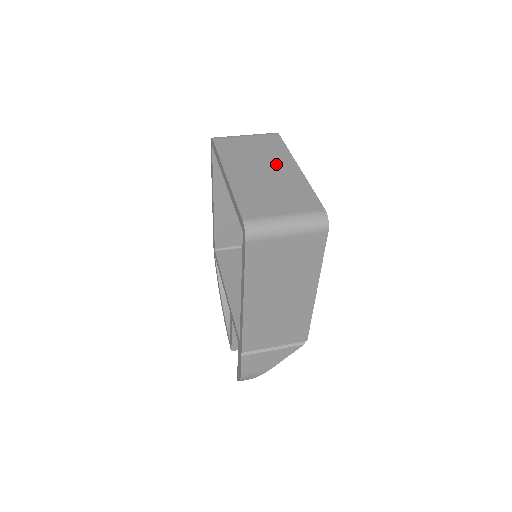
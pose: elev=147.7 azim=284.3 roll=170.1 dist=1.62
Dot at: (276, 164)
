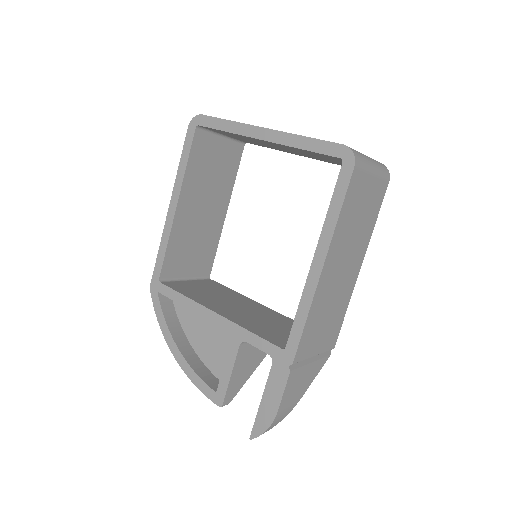
Dot at: occluded
